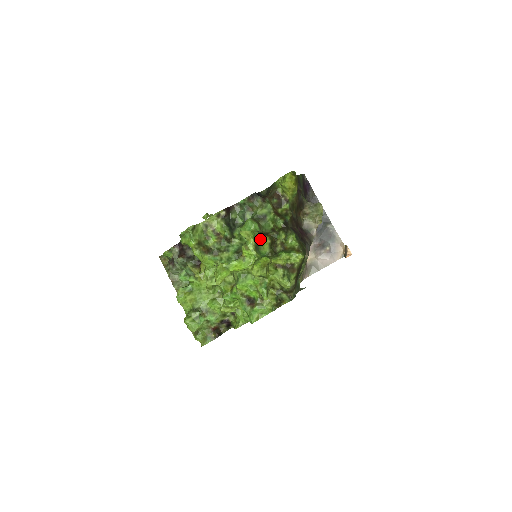
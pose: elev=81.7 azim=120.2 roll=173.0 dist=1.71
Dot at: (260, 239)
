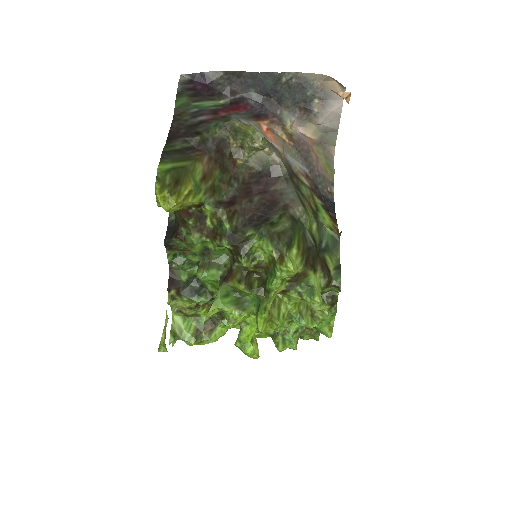
Dot at: (232, 289)
